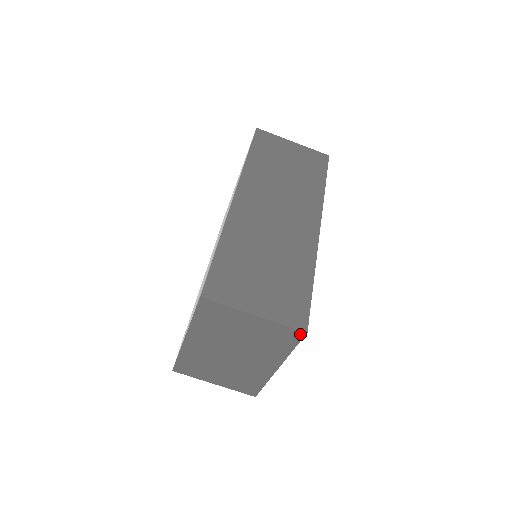
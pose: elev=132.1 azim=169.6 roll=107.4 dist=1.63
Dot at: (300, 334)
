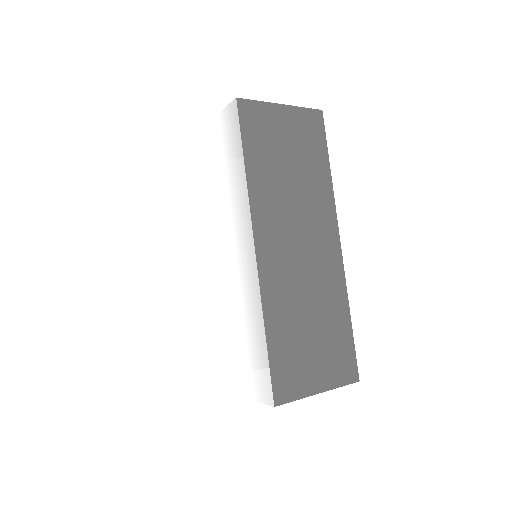
Dot at: occluded
